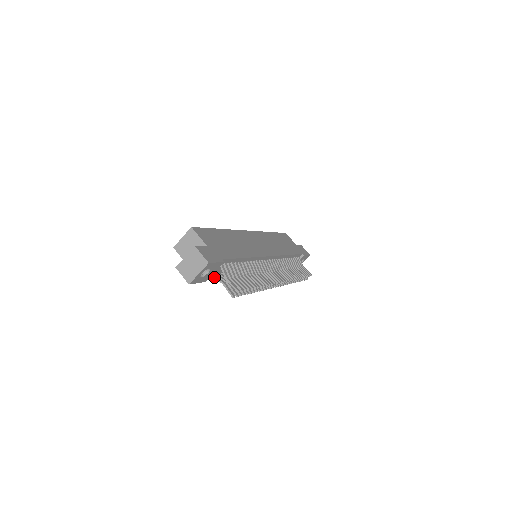
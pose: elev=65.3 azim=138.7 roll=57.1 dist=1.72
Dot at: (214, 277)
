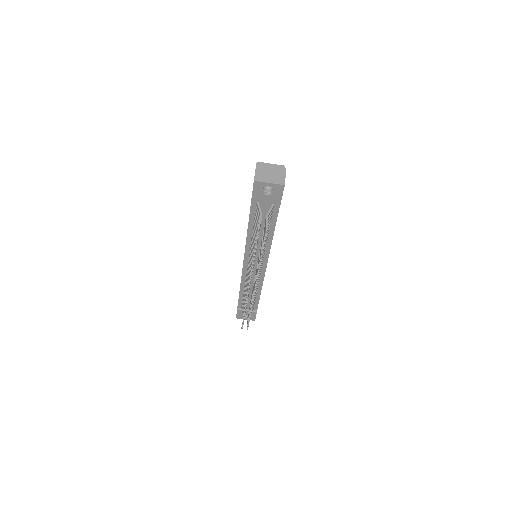
Dot at: (259, 206)
